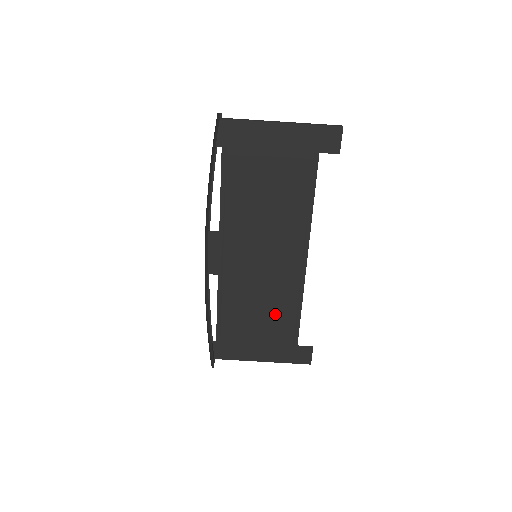
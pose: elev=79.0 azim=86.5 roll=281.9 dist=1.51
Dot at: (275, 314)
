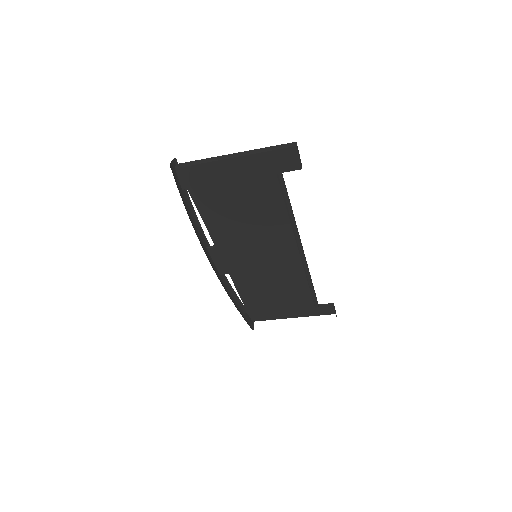
Dot at: (290, 290)
